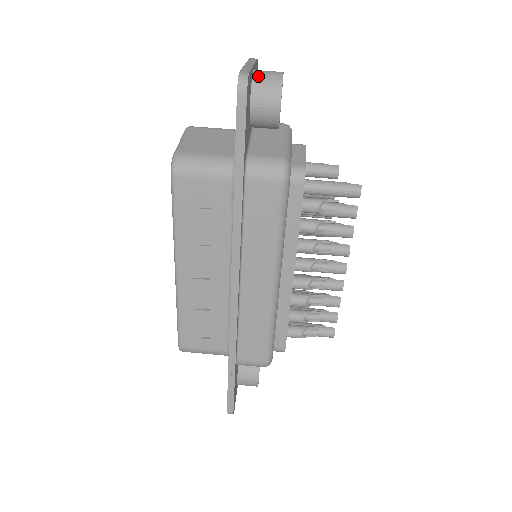
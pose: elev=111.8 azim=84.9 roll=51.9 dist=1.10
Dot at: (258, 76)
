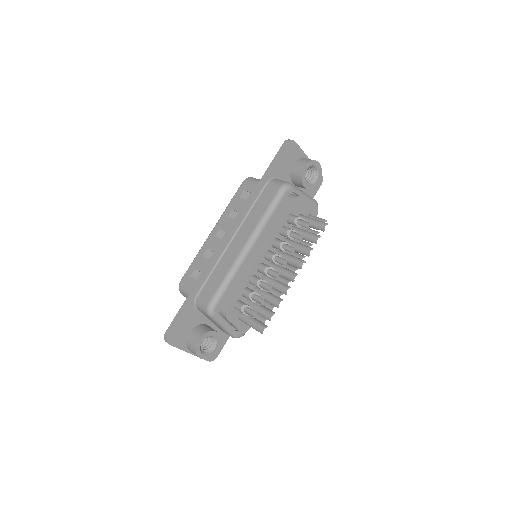
Dot at: (306, 158)
